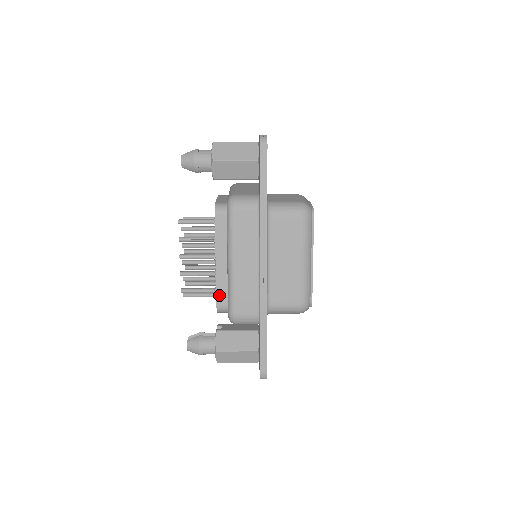
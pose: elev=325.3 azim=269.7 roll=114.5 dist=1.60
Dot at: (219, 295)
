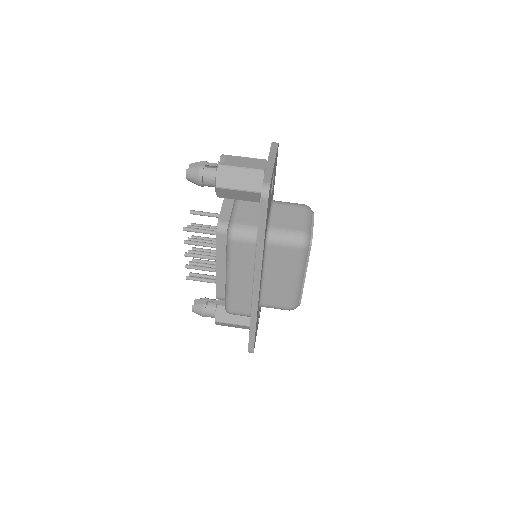
Dot at: (218, 290)
